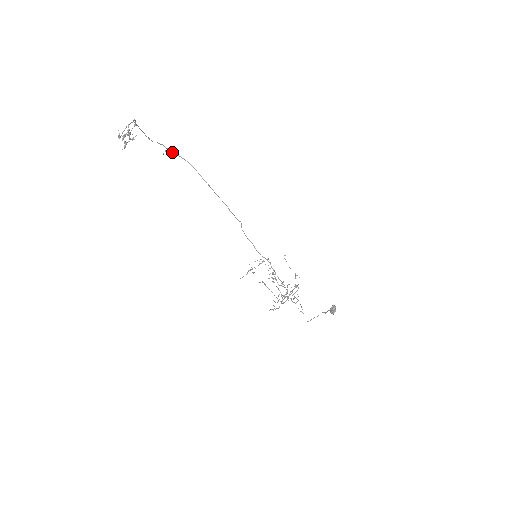
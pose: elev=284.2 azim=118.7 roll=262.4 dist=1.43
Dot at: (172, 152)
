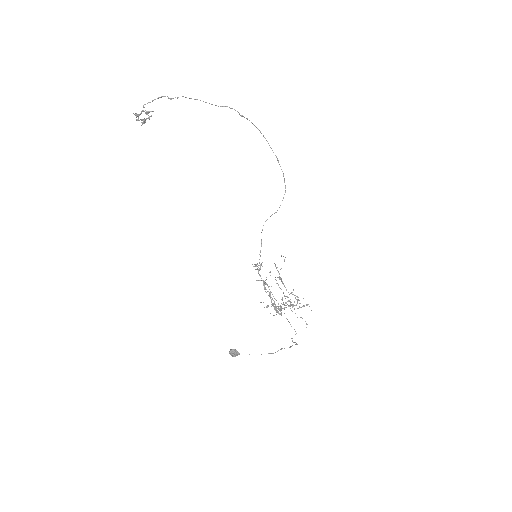
Dot at: occluded
